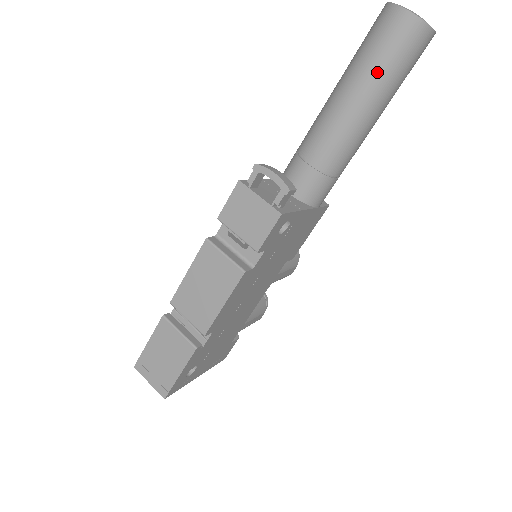
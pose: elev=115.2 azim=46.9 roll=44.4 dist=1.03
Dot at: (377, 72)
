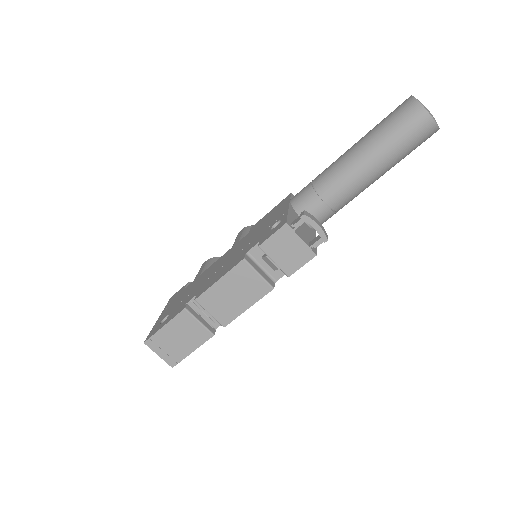
Dot at: (396, 152)
